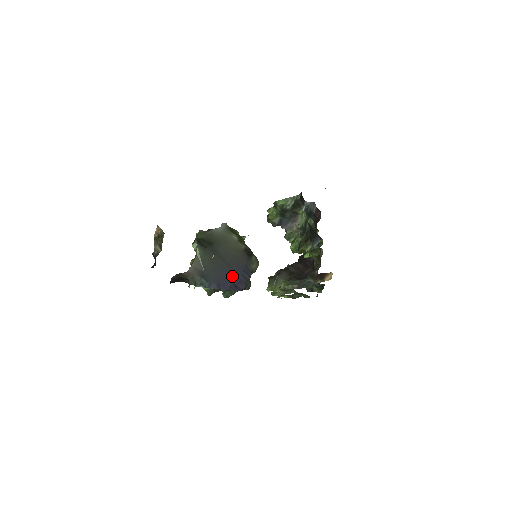
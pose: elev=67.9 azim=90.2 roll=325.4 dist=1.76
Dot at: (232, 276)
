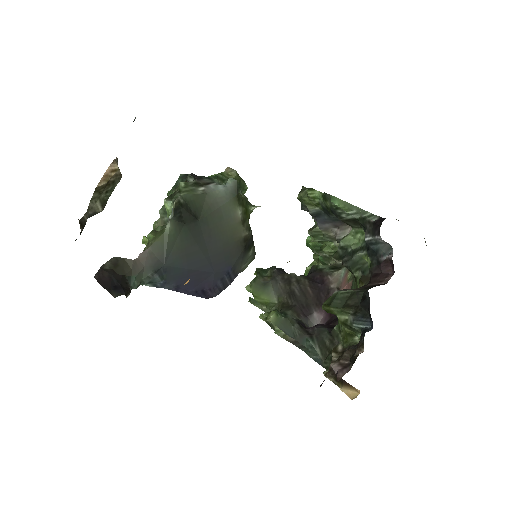
Dot at: (206, 277)
